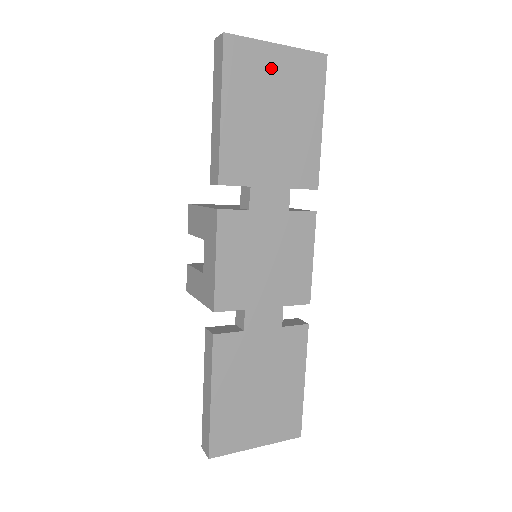
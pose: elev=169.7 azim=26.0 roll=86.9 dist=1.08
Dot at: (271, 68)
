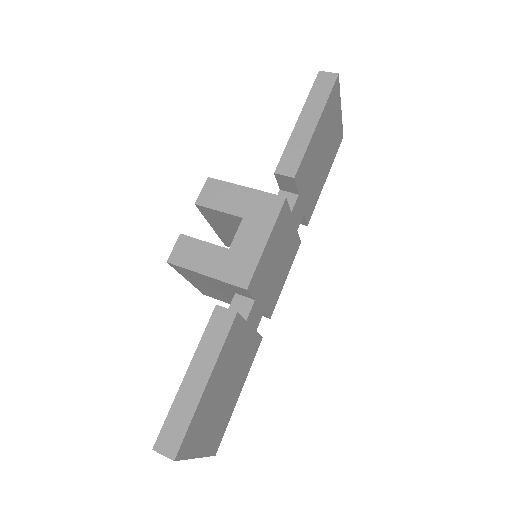
Dot at: (334, 120)
